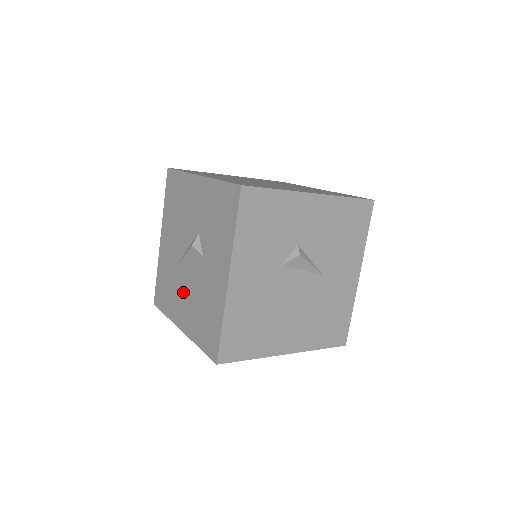
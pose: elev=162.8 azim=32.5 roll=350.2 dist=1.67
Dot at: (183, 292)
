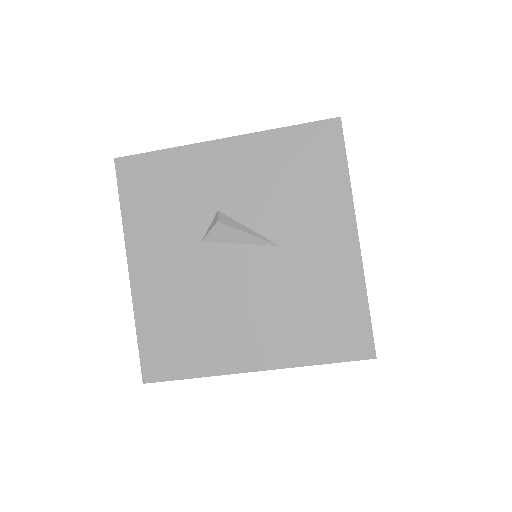
Dot at: occluded
